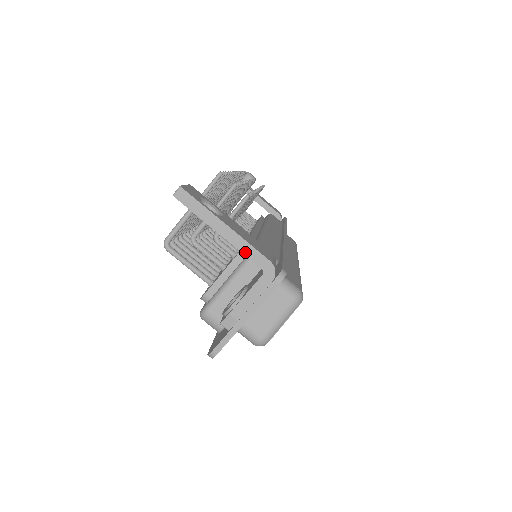
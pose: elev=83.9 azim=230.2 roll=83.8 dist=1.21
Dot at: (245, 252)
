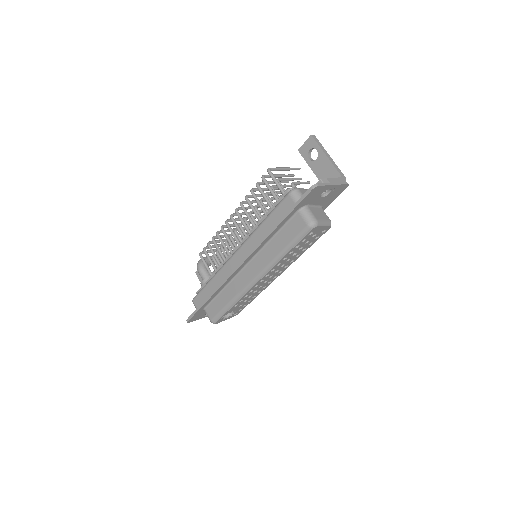
Dot at: (335, 167)
